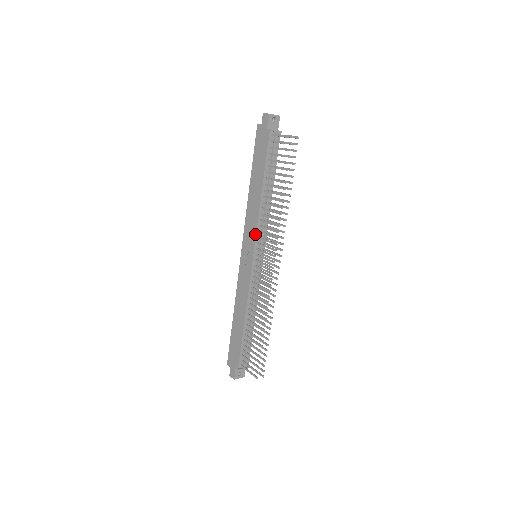
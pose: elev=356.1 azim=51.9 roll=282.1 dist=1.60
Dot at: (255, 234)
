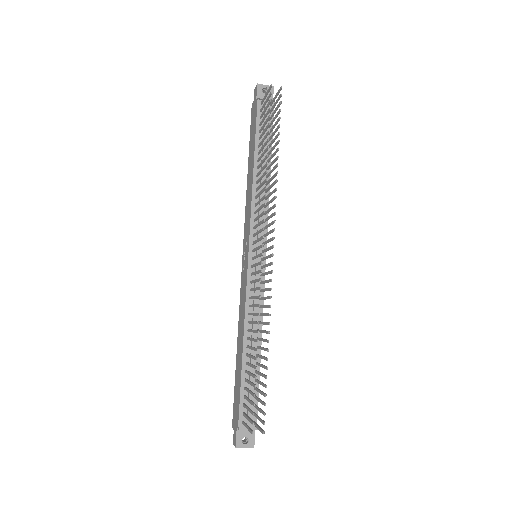
Dot at: (249, 224)
